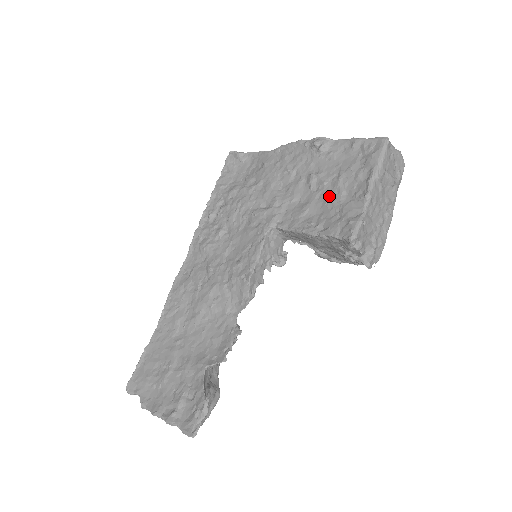
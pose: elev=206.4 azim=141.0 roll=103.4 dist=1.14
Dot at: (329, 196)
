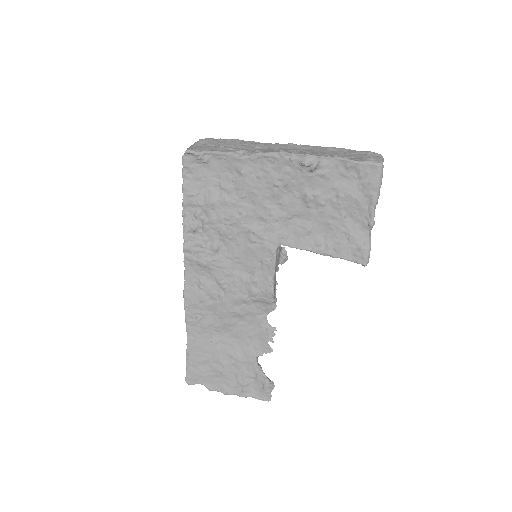
Dot at: (331, 218)
